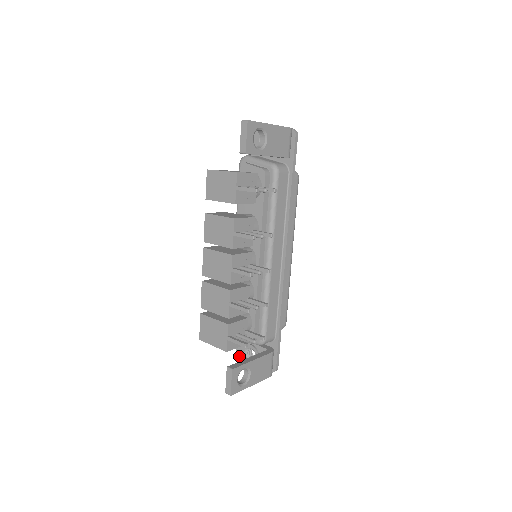
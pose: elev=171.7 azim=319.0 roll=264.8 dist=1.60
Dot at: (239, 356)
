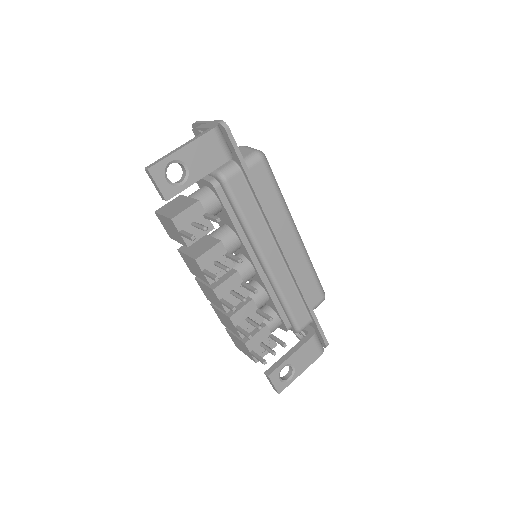
Dot at: occluded
